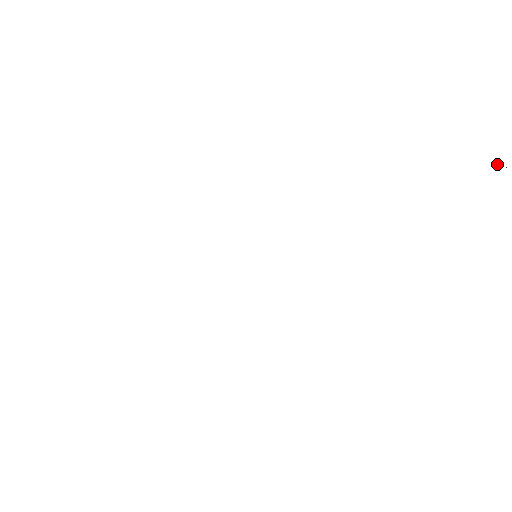
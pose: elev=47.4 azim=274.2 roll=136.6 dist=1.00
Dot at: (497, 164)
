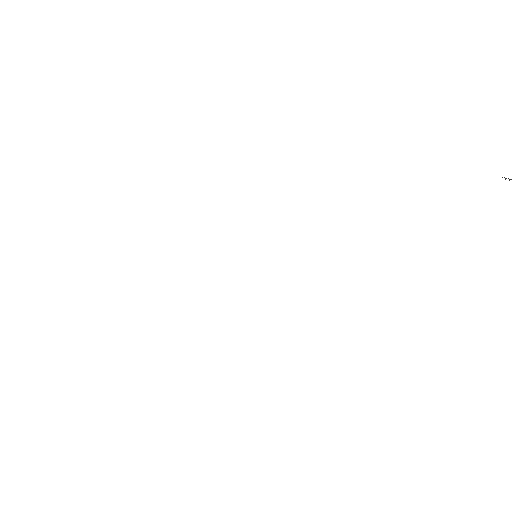
Dot at: out of frame
